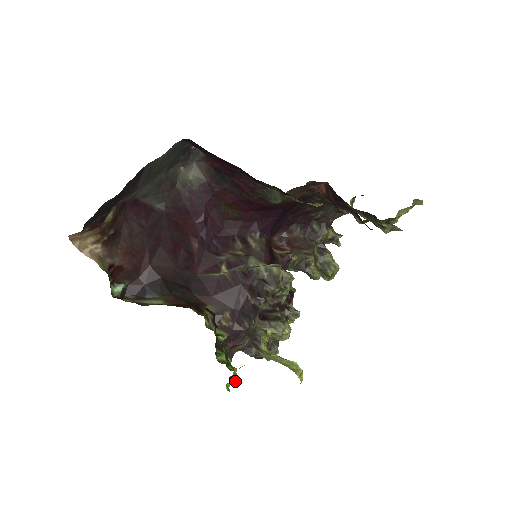
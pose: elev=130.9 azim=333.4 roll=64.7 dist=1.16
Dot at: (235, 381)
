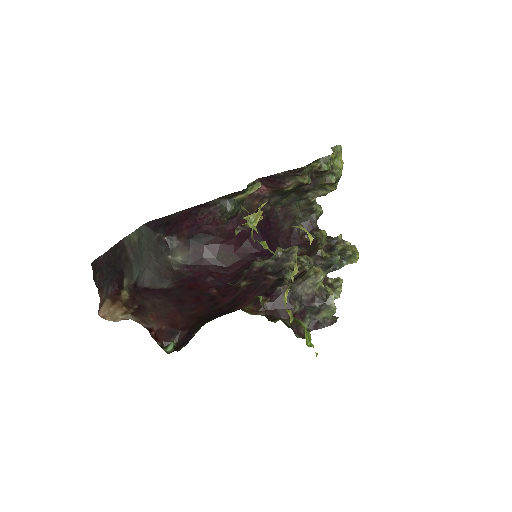
Dot at: (301, 324)
